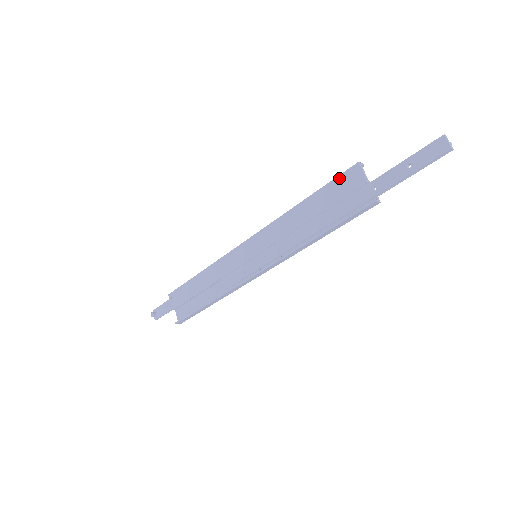
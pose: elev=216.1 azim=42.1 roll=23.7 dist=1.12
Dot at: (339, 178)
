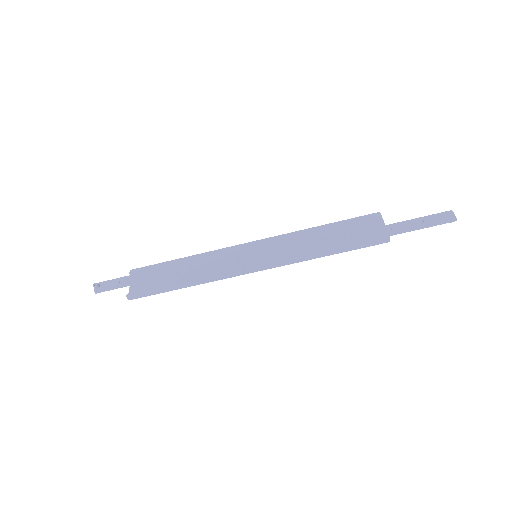
Dot at: (360, 218)
